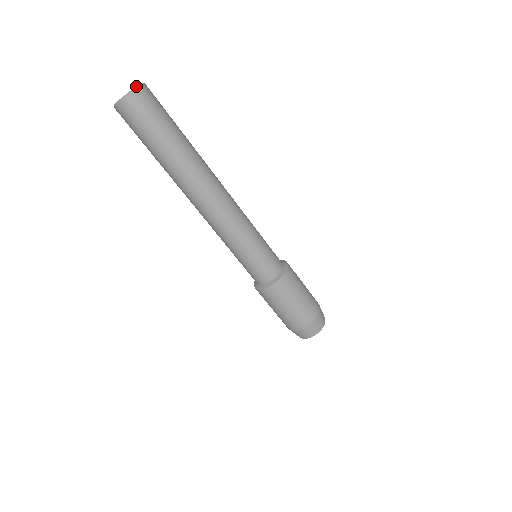
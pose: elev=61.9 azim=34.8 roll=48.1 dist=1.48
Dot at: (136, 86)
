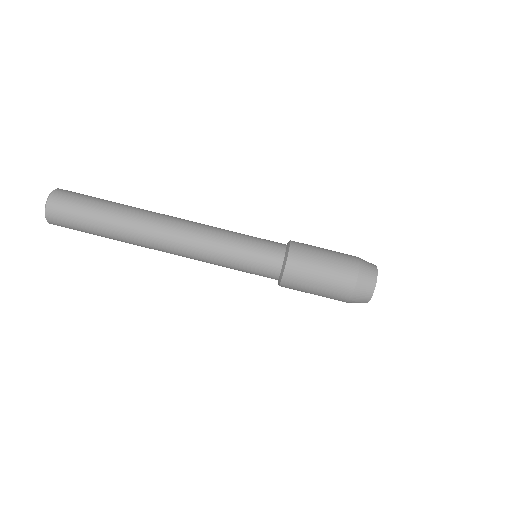
Dot at: (50, 193)
